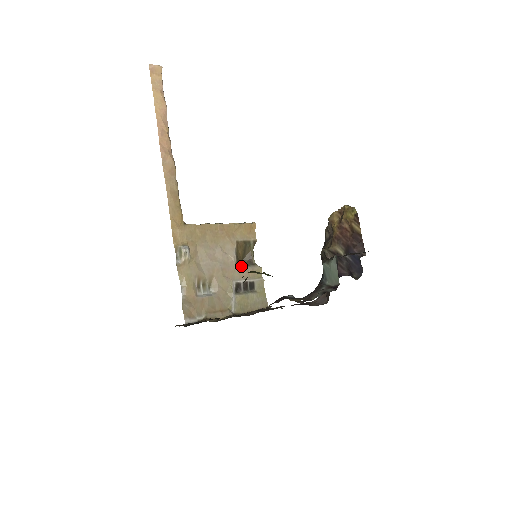
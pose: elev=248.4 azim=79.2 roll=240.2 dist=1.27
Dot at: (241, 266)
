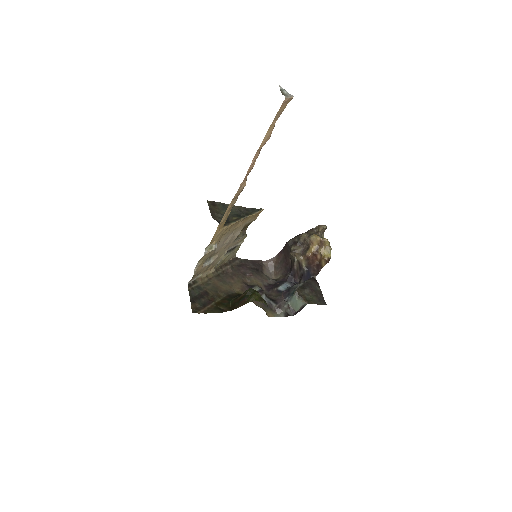
Dot at: (237, 239)
